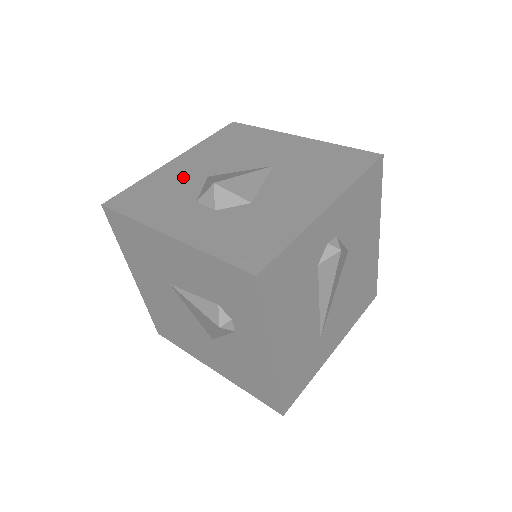
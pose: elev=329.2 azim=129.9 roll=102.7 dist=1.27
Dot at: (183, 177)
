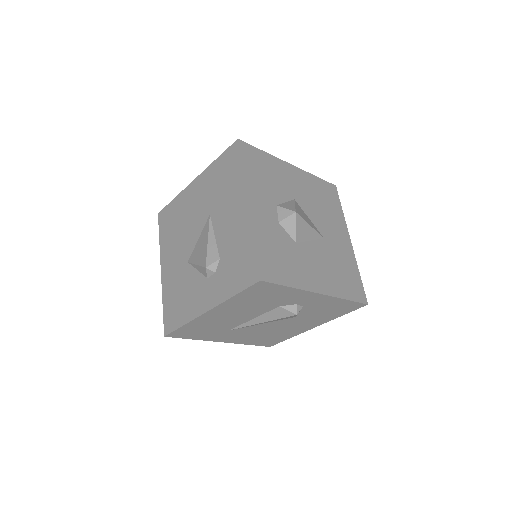
Dot at: (285, 182)
